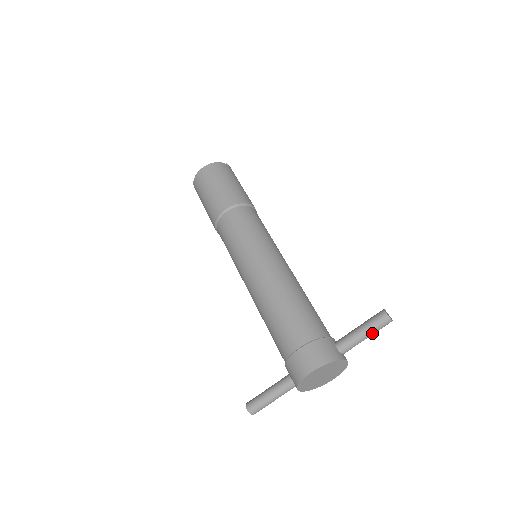
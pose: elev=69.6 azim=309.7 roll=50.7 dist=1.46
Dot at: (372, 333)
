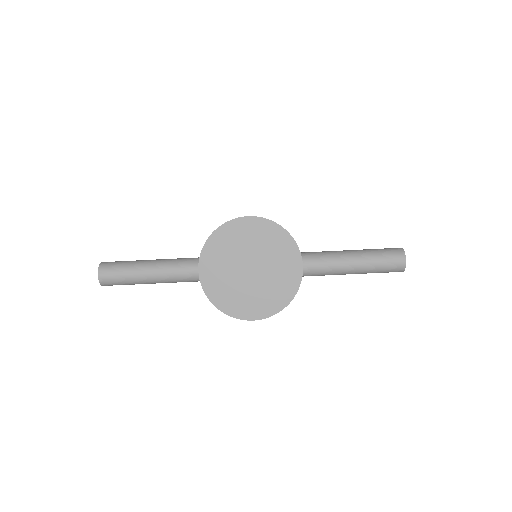
Dot at: (365, 259)
